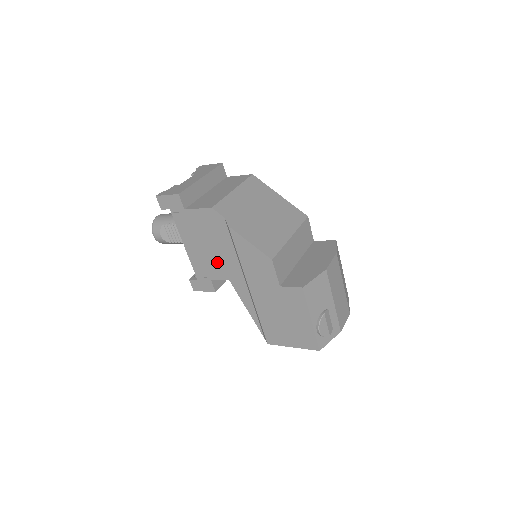
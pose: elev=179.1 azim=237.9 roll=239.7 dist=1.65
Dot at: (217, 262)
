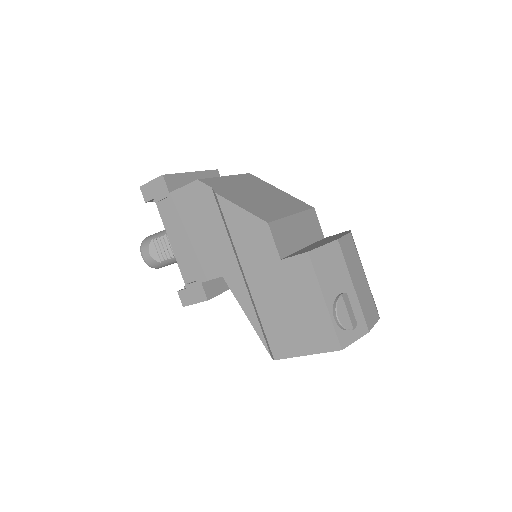
Dot at: (207, 254)
